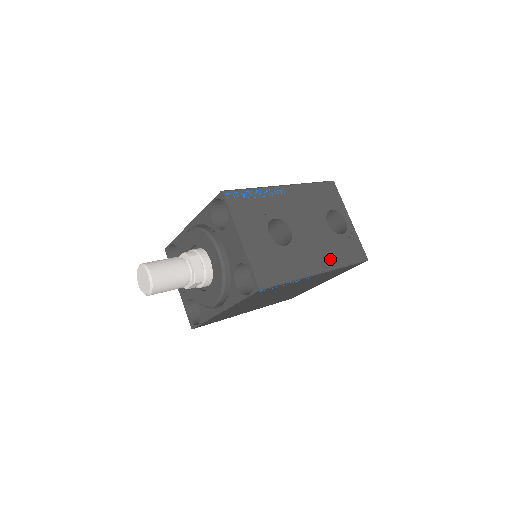
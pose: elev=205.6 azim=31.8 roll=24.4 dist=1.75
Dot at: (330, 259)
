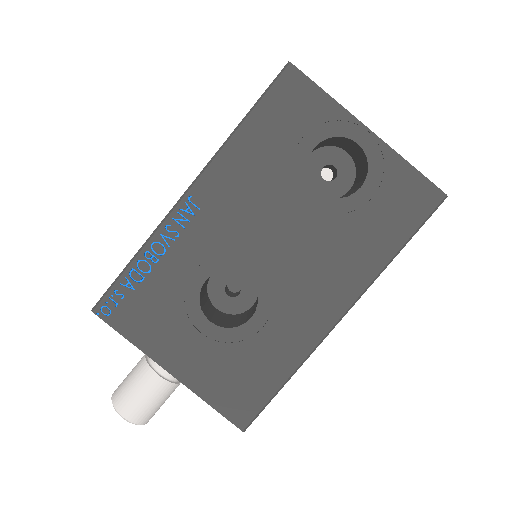
Dot at: (353, 270)
